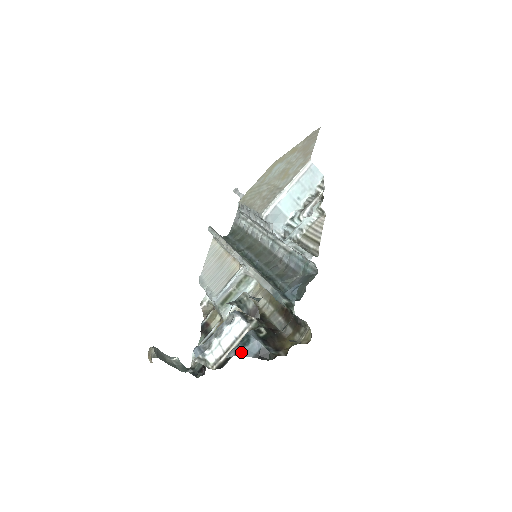
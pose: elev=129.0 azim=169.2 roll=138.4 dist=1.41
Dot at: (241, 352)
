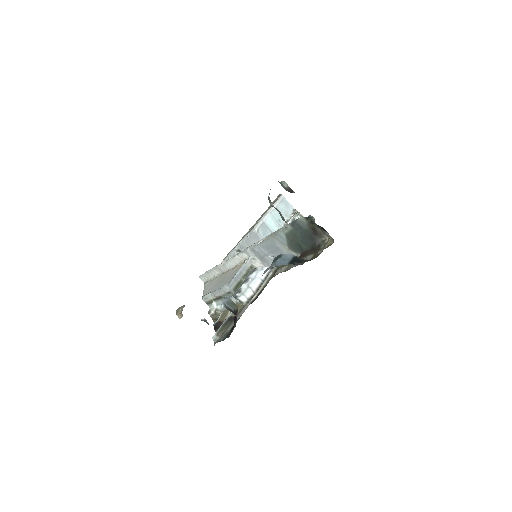
Dot at: (276, 263)
